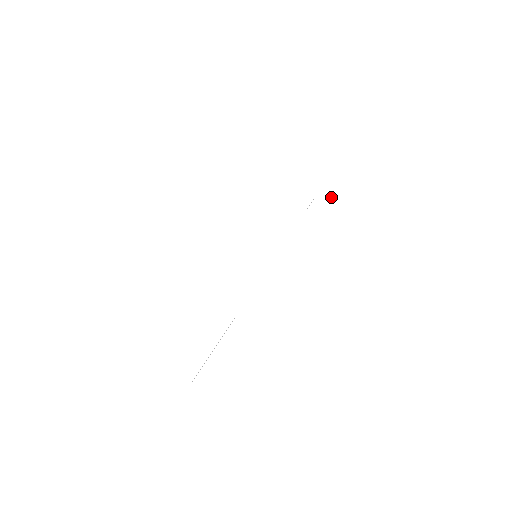
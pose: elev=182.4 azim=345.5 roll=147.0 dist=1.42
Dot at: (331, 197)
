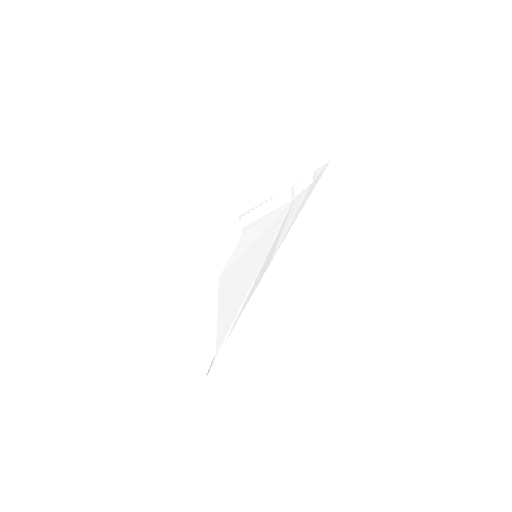
Dot at: (303, 195)
